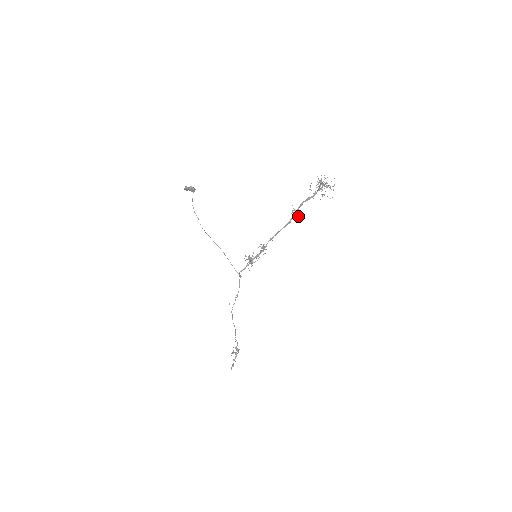
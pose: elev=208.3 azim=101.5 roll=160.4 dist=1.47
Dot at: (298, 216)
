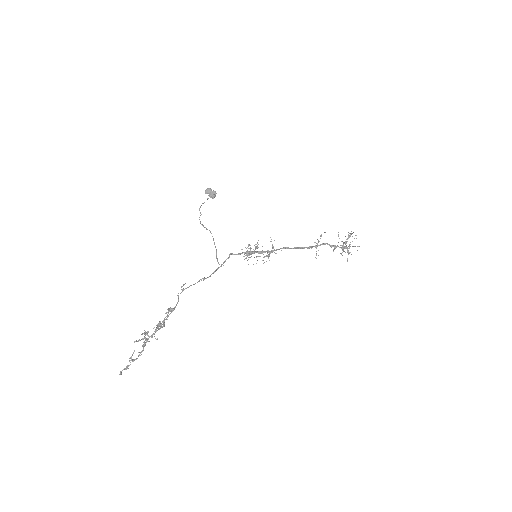
Dot at: occluded
